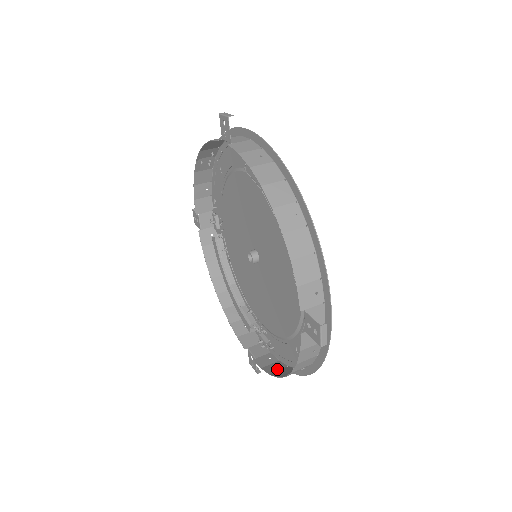
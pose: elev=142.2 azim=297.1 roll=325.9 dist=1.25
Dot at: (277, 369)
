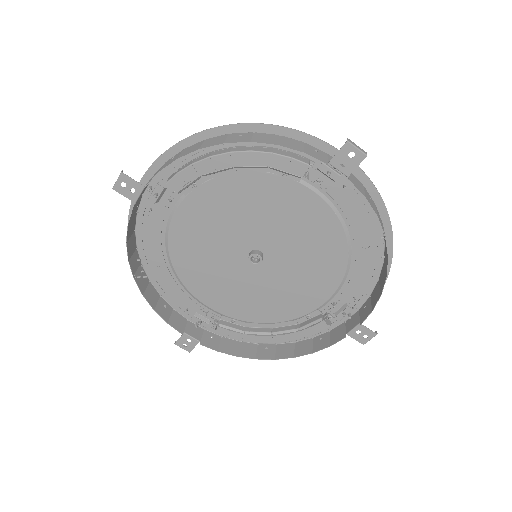
Dot at: (378, 290)
